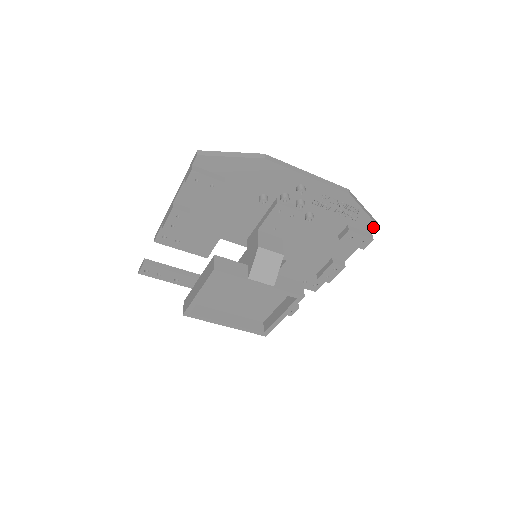
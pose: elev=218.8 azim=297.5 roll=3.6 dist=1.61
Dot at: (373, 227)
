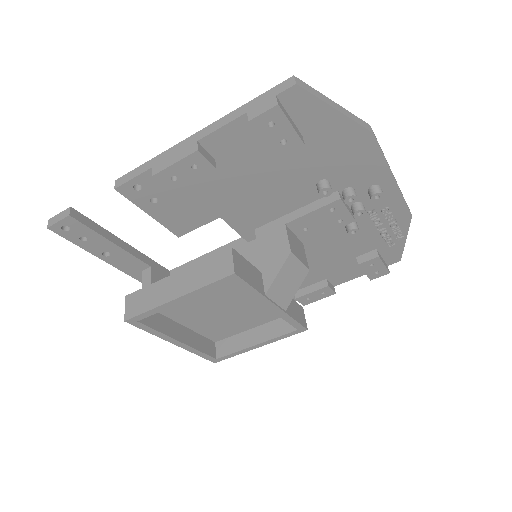
Dot at: (396, 259)
